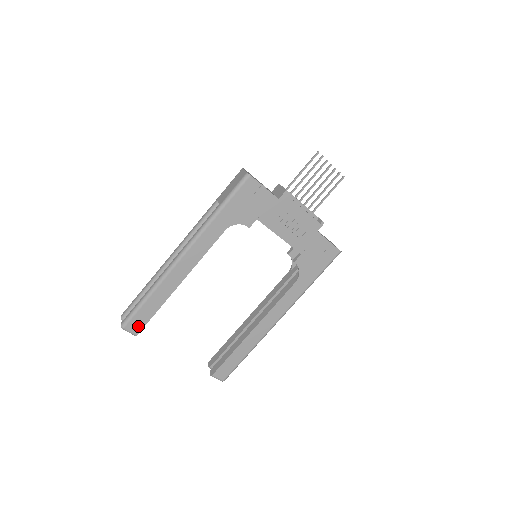
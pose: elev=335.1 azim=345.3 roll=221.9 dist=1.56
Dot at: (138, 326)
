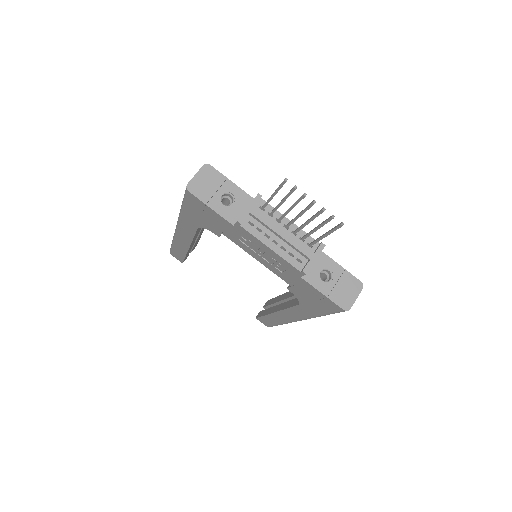
Dot at: (179, 258)
